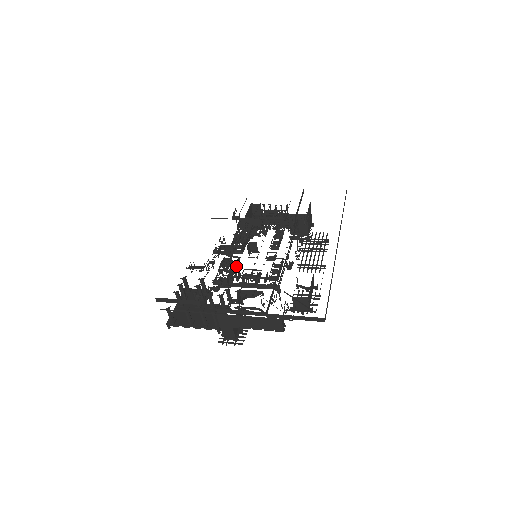
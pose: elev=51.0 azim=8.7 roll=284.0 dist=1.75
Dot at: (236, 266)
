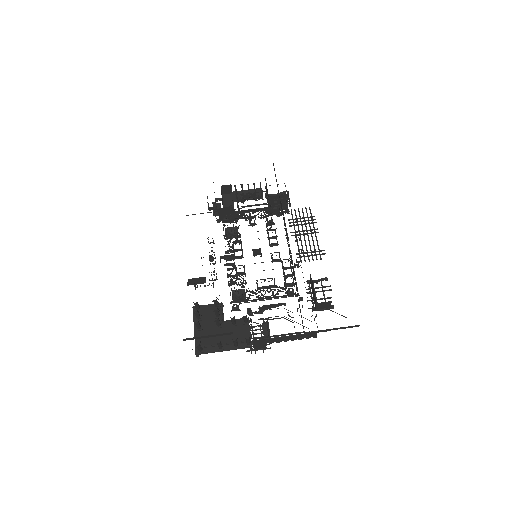
Dot at: occluded
